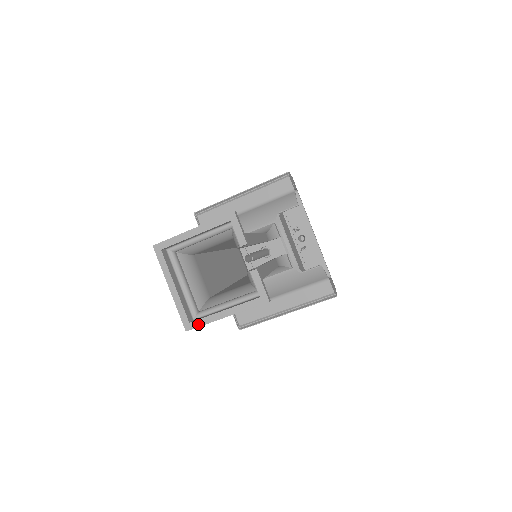
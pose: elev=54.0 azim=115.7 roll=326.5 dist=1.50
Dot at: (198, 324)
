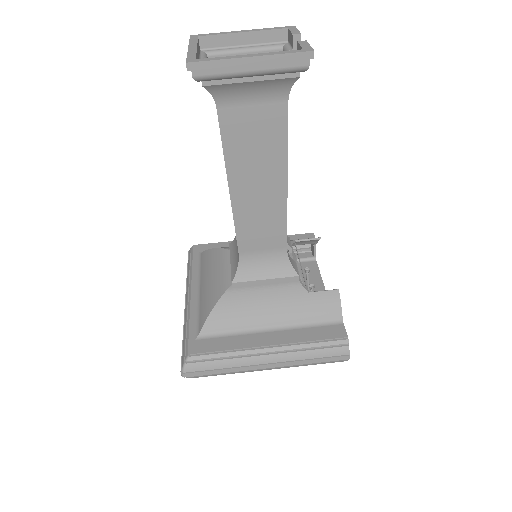
Dot at: (207, 60)
